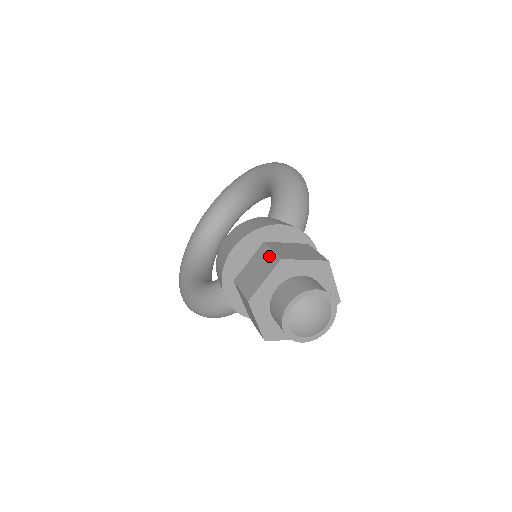
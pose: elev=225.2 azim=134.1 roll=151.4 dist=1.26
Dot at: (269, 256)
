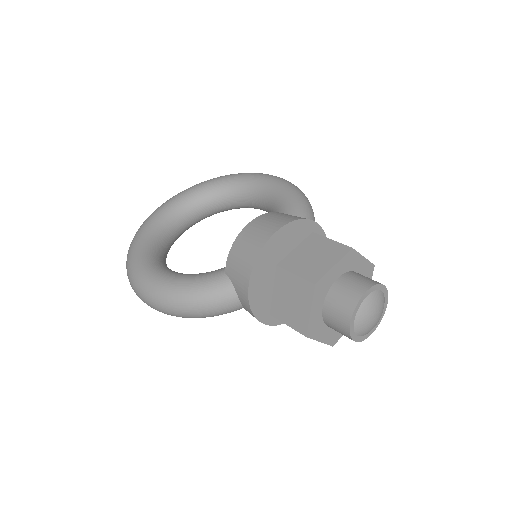
Dot at: (330, 244)
